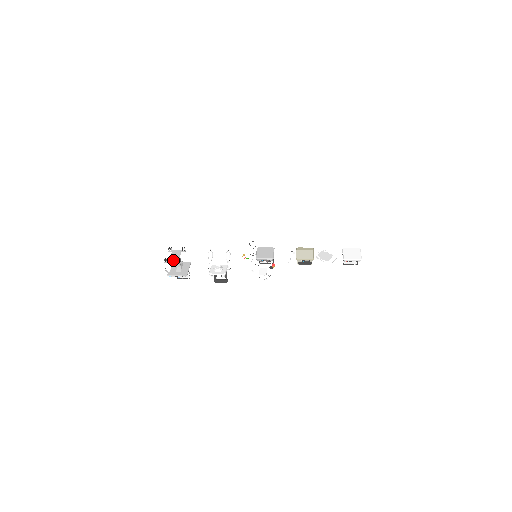
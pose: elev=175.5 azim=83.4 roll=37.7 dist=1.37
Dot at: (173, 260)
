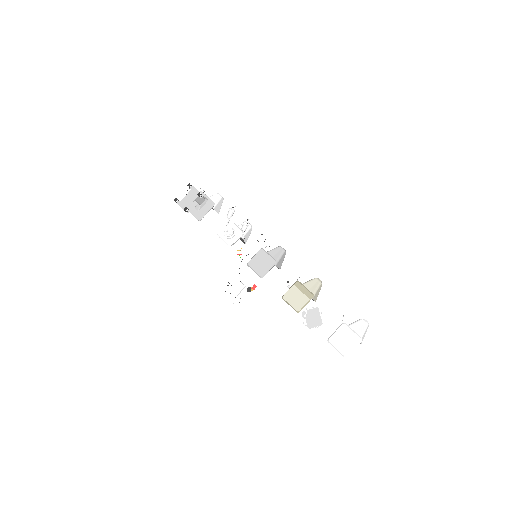
Dot at: (184, 203)
